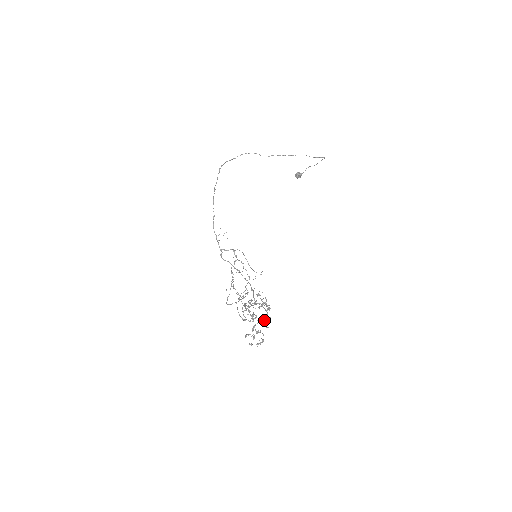
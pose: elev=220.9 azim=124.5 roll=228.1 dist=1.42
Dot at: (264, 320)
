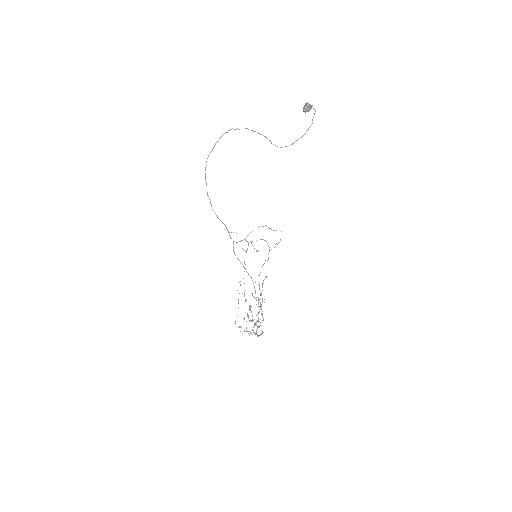
Dot at: occluded
